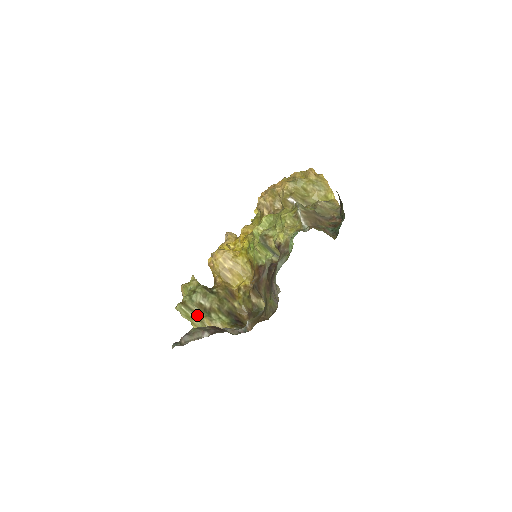
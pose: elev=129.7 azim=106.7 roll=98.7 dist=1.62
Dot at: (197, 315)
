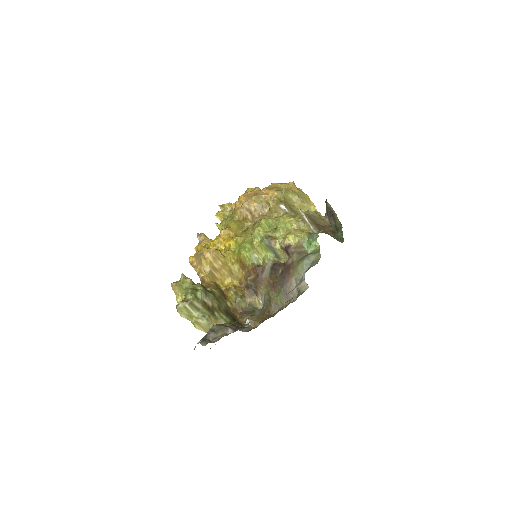
Dot at: (203, 314)
